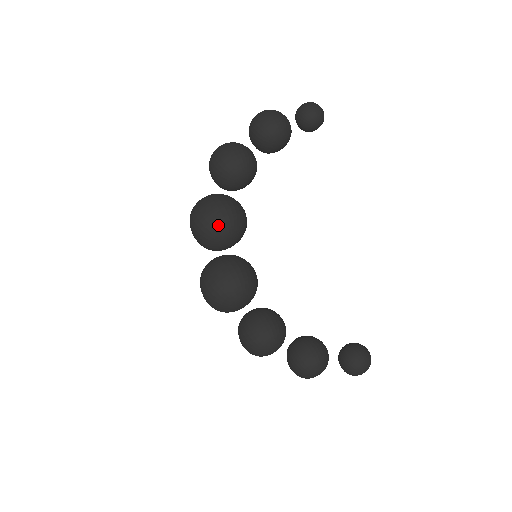
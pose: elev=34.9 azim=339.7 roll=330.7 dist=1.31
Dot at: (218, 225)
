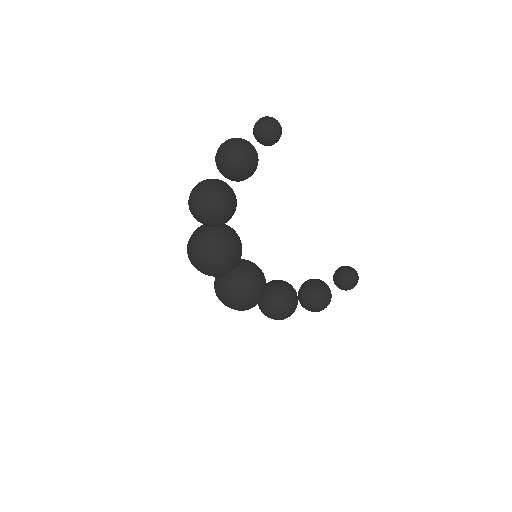
Dot at: (229, 260)
